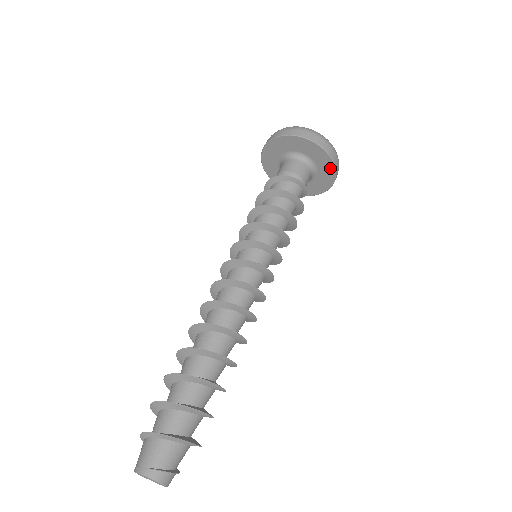
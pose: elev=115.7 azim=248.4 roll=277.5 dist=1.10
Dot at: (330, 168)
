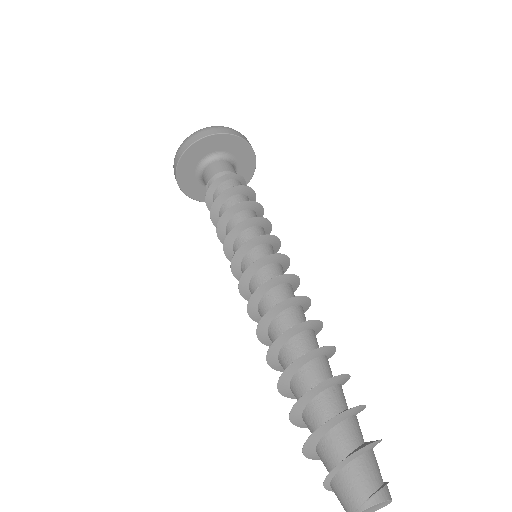
Dot at: (251, 160)
